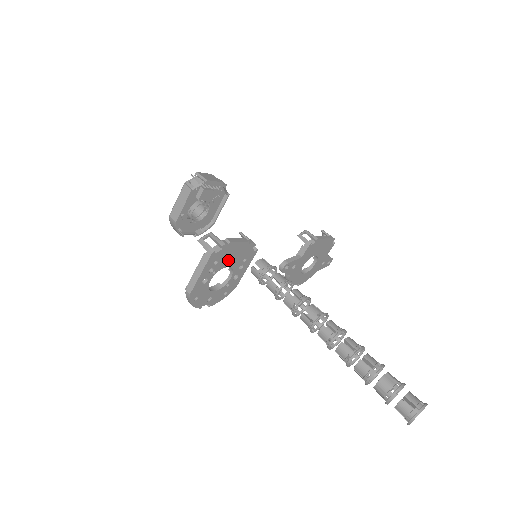
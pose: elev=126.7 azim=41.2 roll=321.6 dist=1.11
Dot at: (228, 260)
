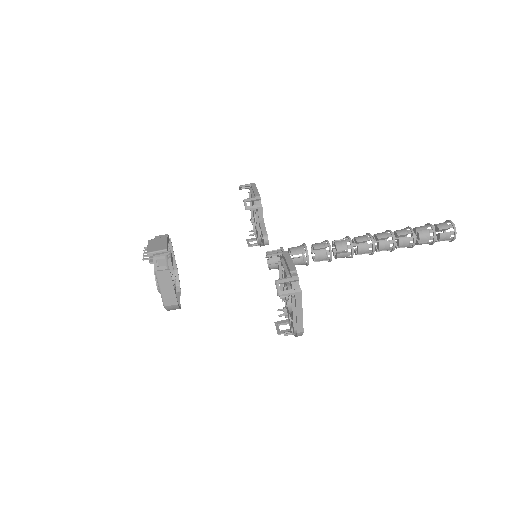
Dot at: occluded
